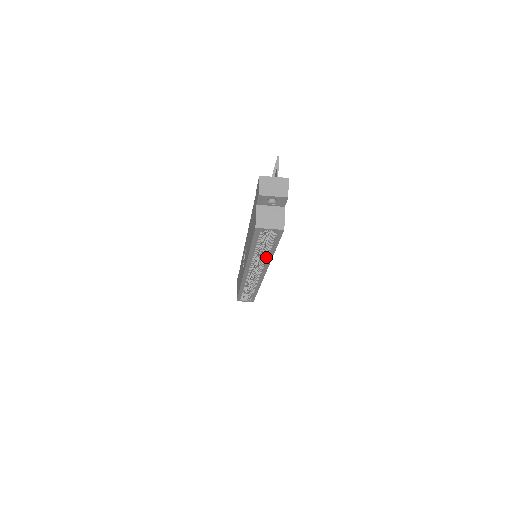
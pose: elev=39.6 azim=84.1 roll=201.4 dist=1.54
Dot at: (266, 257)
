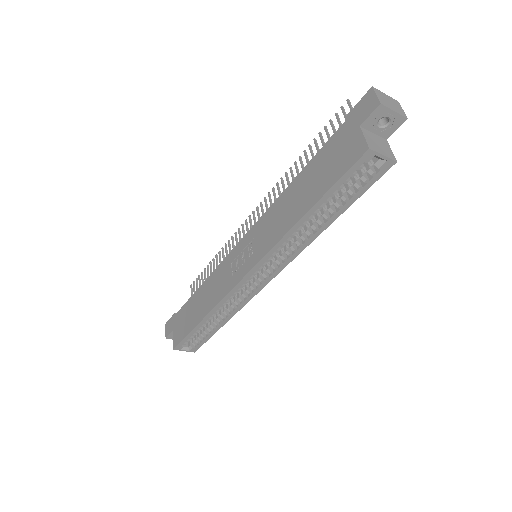
Dot at: (312, 233)
